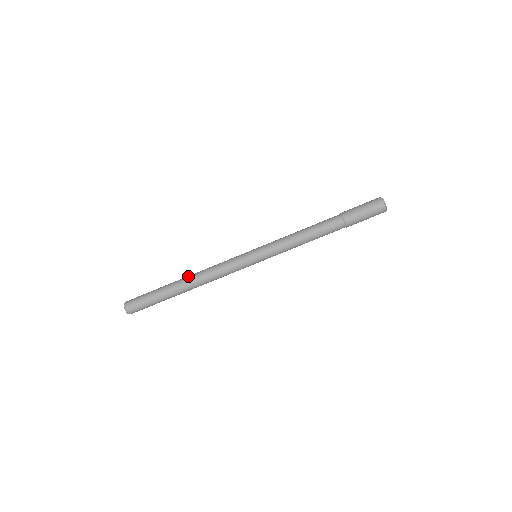
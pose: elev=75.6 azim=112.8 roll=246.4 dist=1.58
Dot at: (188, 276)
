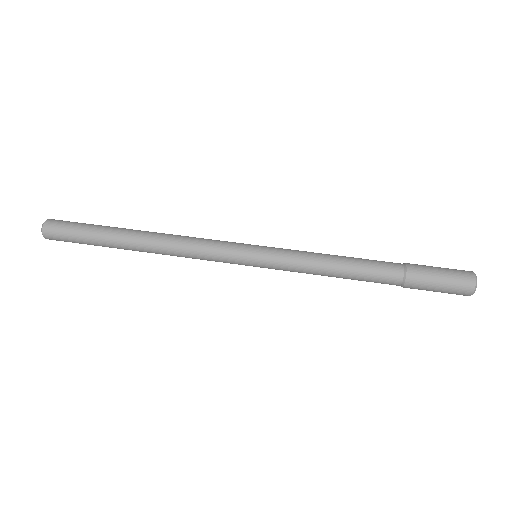
Dot at: occluded
